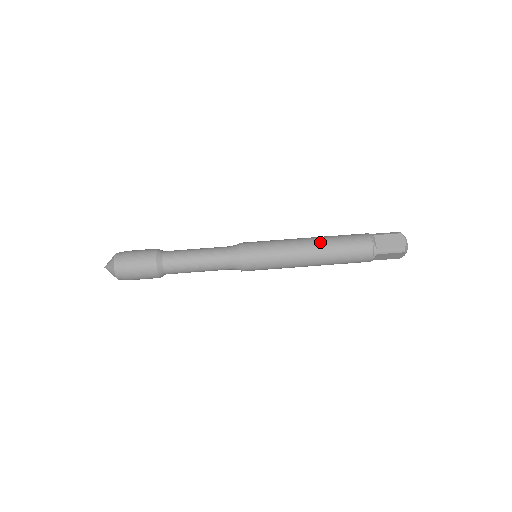
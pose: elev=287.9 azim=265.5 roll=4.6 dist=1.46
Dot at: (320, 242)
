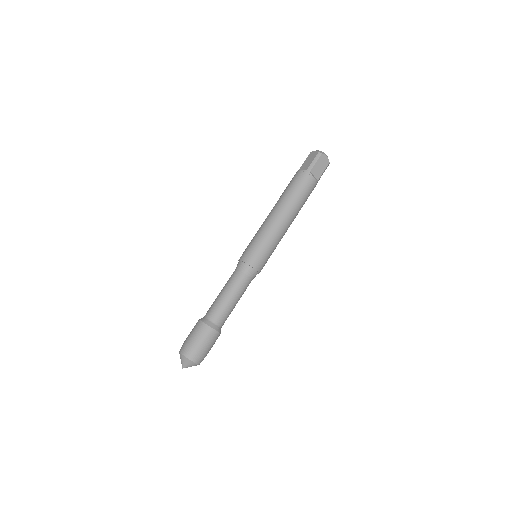
Dot at: (275, 205)
